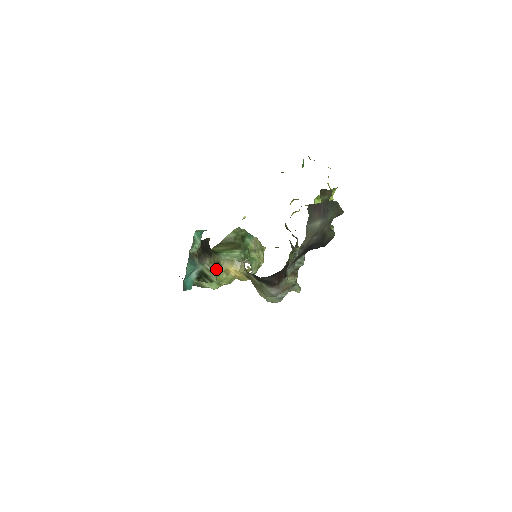
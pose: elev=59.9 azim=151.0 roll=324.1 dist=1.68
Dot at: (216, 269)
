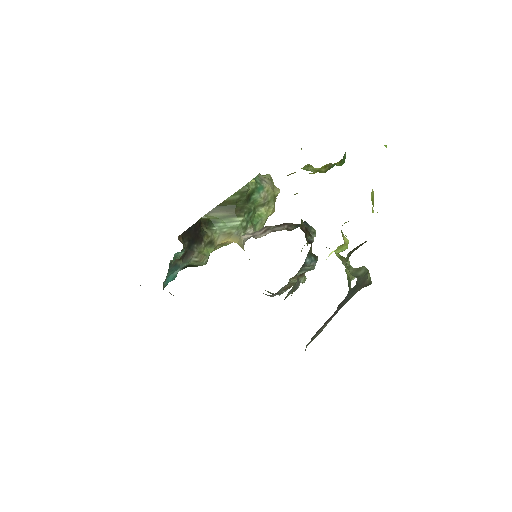
Dot at: (207, 253)
